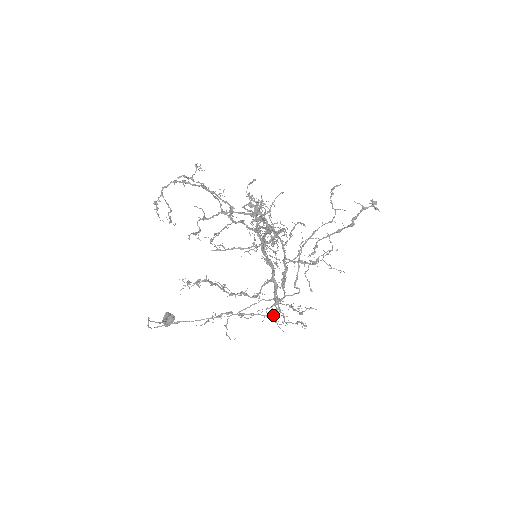
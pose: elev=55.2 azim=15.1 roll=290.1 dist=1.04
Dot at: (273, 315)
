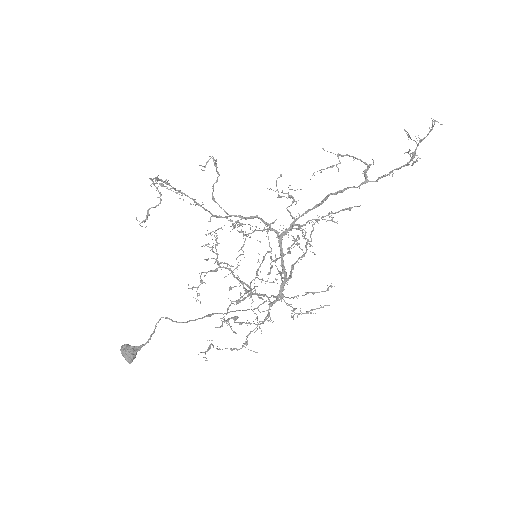
Dot at: occluded
